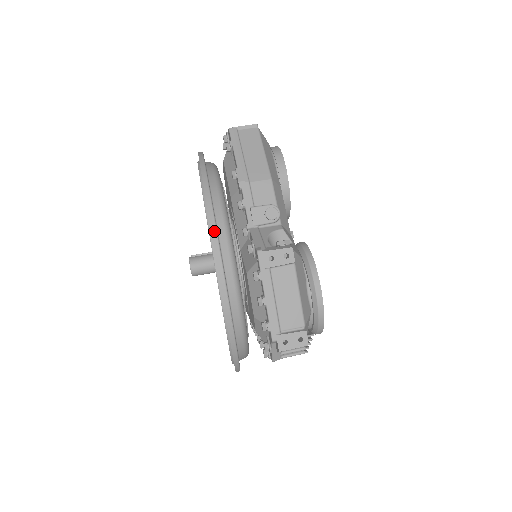
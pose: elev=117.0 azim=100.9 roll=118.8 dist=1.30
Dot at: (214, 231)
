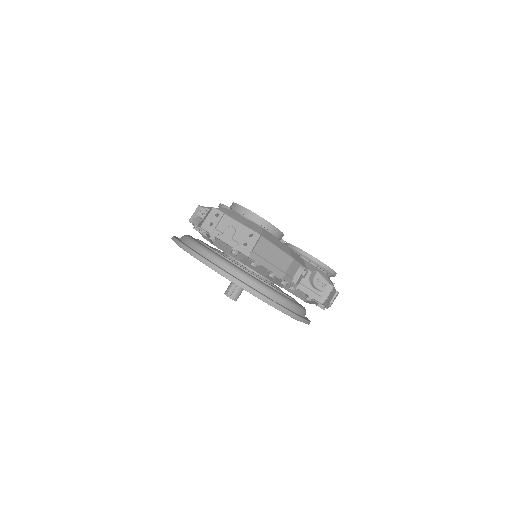
Dot at: (303, 320)
